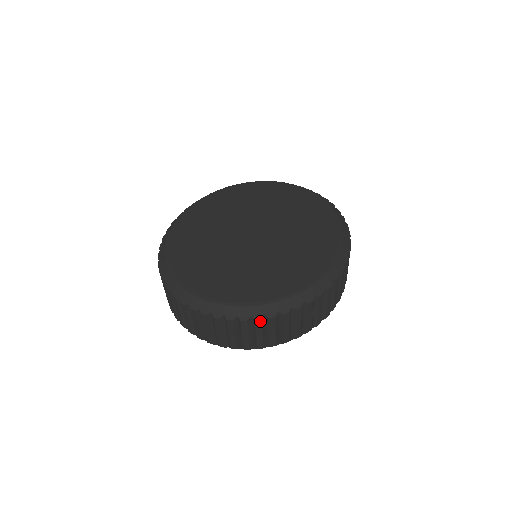
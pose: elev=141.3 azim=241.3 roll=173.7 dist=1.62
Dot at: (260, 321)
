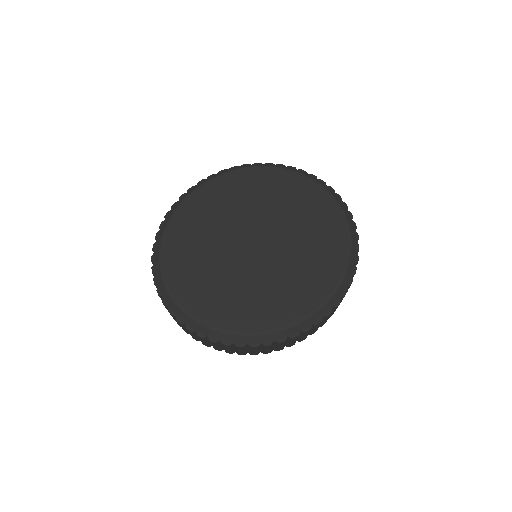
Dot at: (202, 338)
